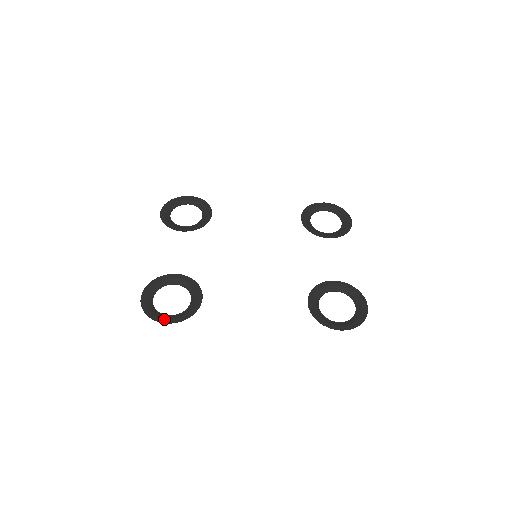
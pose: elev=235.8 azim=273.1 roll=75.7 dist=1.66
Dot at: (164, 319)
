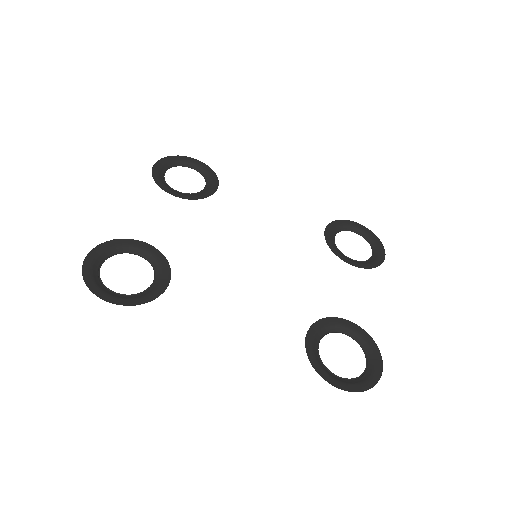
Dot at: (106, 295)
